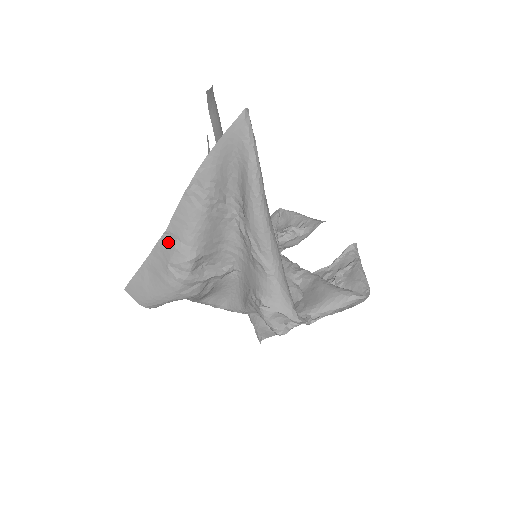
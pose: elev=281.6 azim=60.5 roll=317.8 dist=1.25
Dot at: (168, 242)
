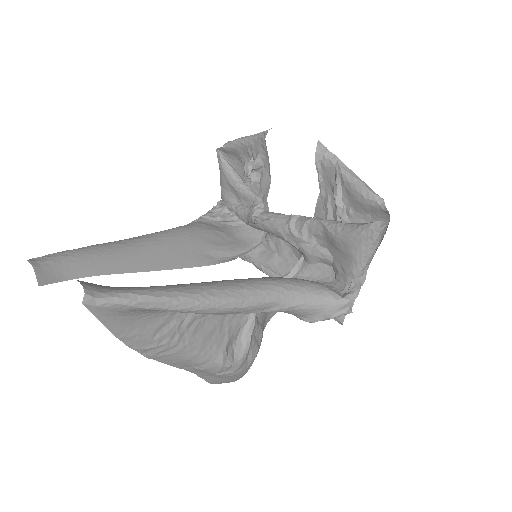
Dot at: (192, 368)
